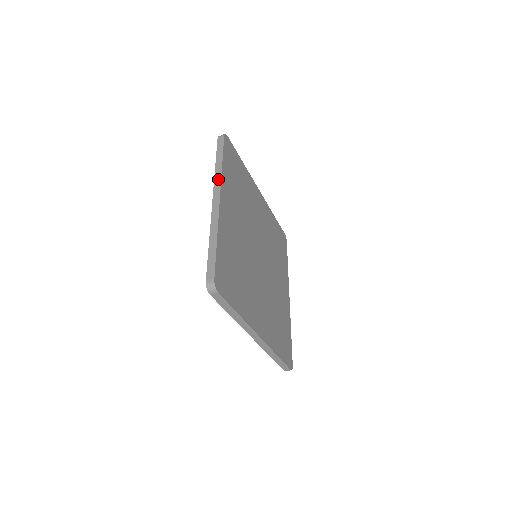
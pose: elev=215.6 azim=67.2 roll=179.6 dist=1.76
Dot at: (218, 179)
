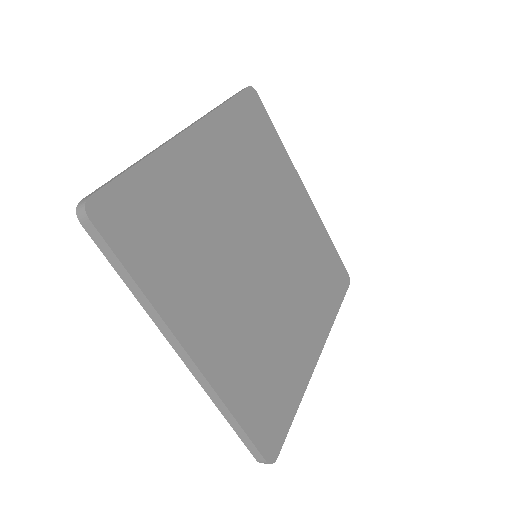
Dot at: (158, 322)
